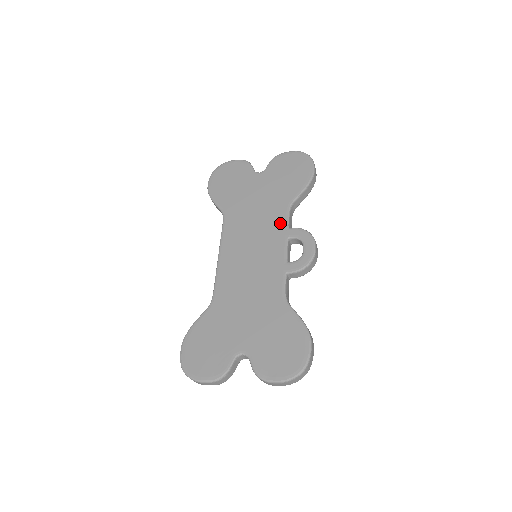
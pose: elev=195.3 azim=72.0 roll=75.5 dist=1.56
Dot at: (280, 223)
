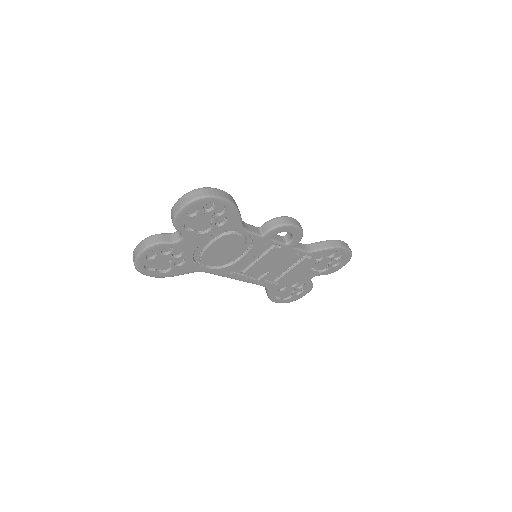
Dot at: occluded
